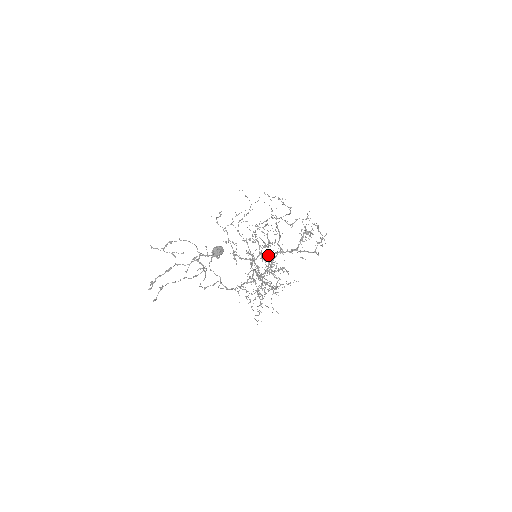
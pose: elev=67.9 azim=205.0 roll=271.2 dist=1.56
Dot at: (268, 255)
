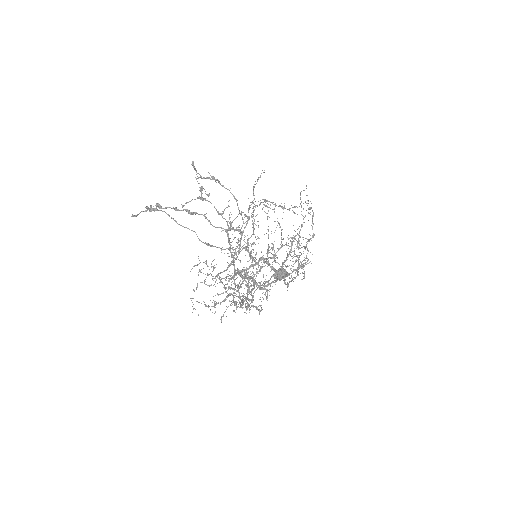
Dot at: (261, 260)
